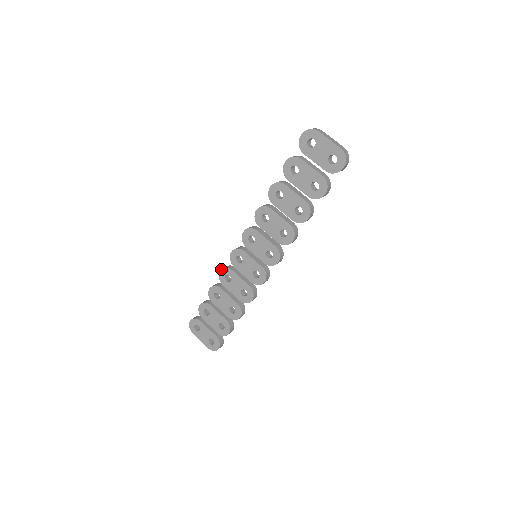
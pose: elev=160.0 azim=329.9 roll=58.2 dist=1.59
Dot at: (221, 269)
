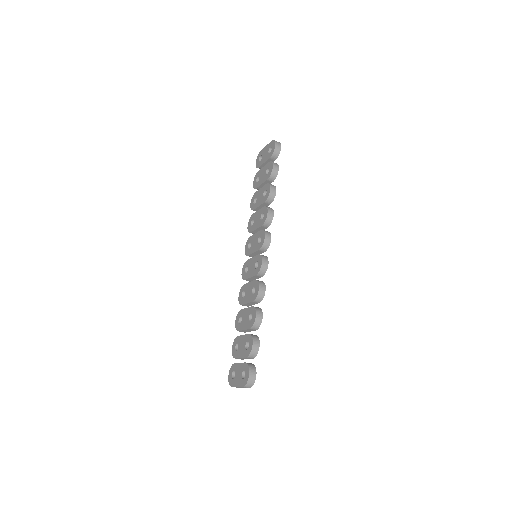
Dot at: (239, 293)
